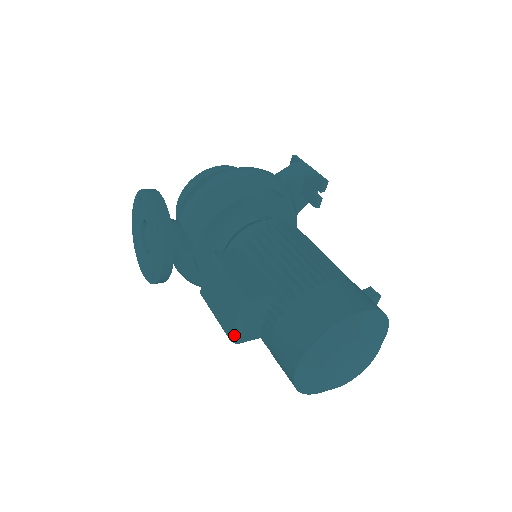
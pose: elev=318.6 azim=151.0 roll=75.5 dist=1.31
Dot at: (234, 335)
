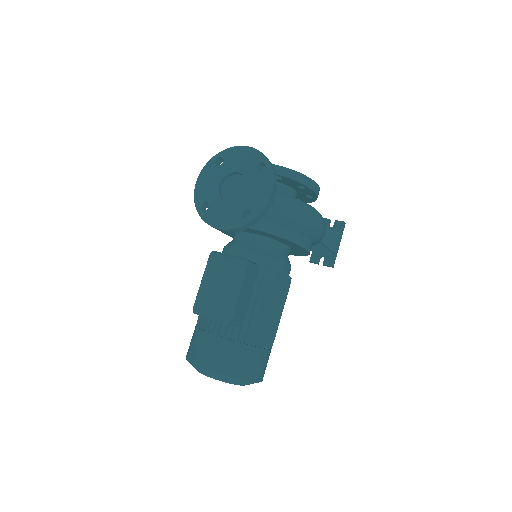
Dot at: (199, 312)
